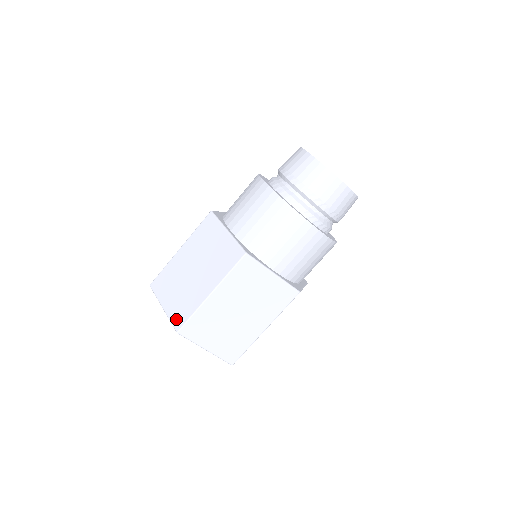
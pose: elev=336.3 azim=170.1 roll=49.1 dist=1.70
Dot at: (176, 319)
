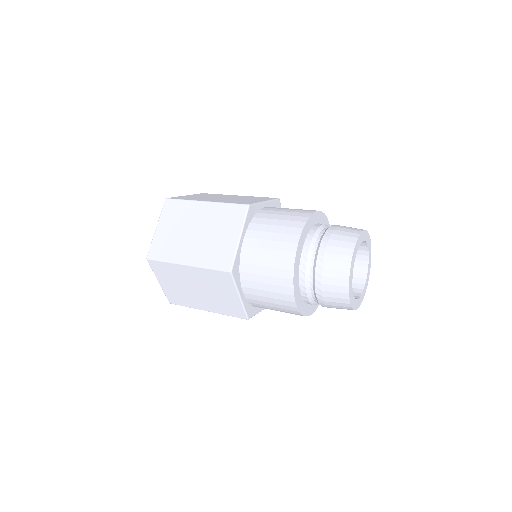
Dot at: (154, 249)
